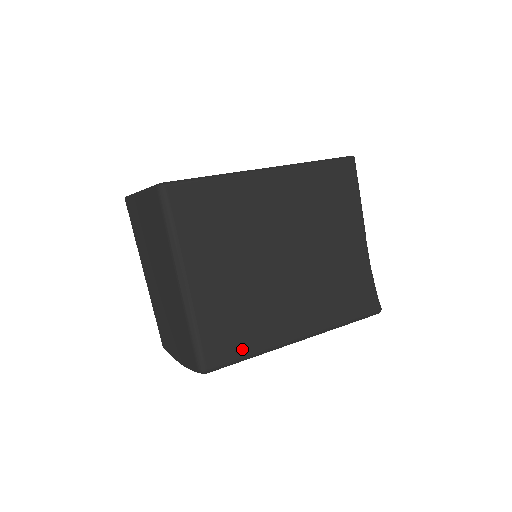
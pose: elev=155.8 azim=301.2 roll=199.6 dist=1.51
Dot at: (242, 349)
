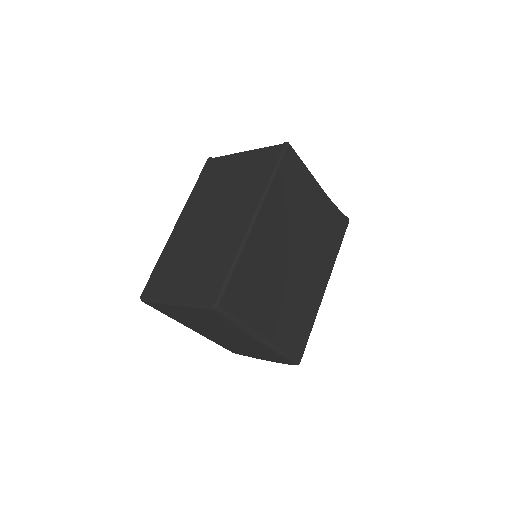
Dot at: (307, 331)
